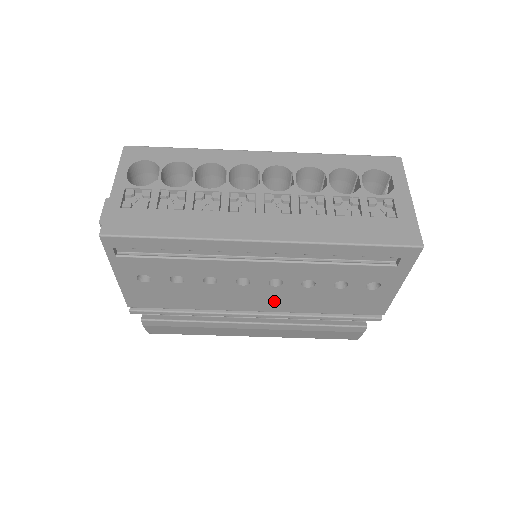
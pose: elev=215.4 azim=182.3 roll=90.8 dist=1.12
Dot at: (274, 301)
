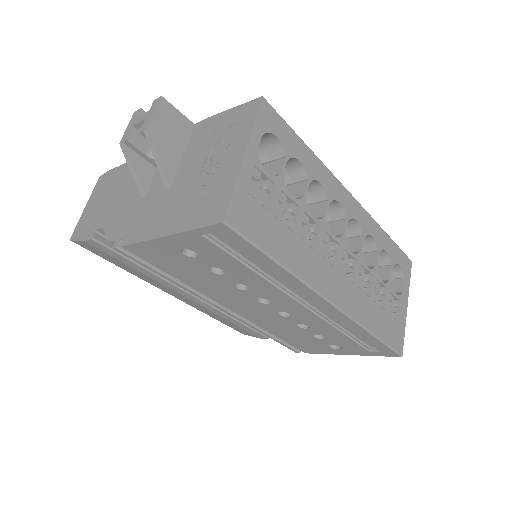
Dot at: (257, 315)
